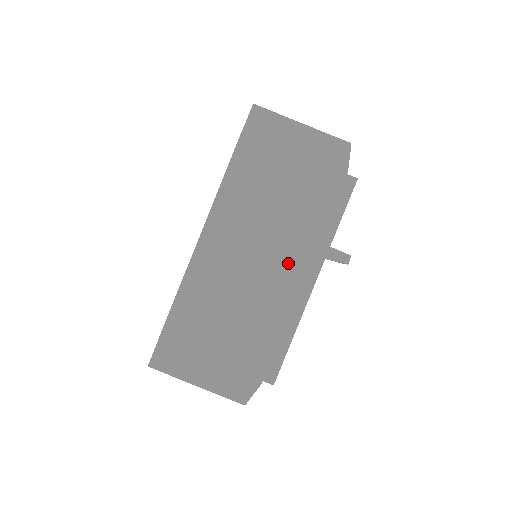
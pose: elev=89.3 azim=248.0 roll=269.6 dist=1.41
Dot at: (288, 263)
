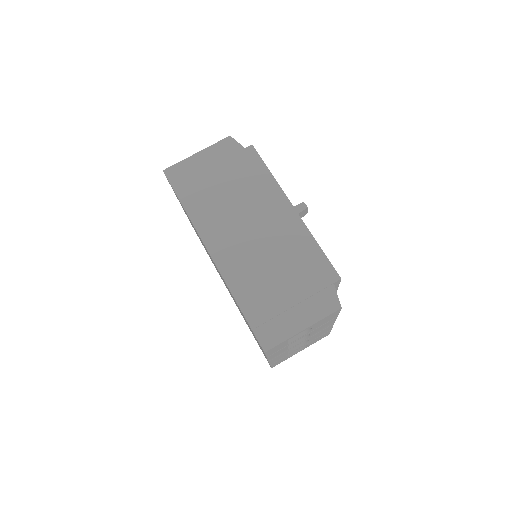
Dot at: (269, 215)
